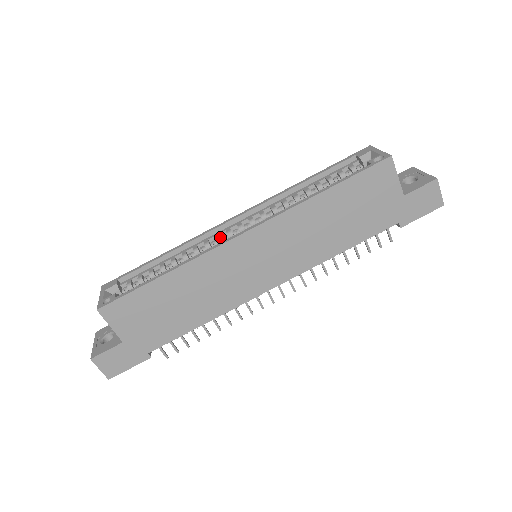
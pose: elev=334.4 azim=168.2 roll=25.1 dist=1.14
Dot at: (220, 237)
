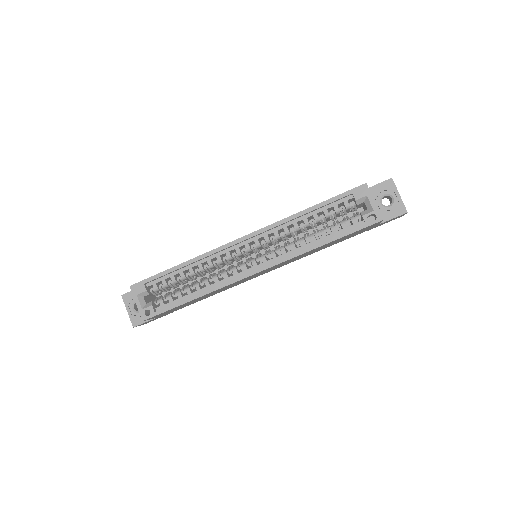
Dot at: (231, 257)
